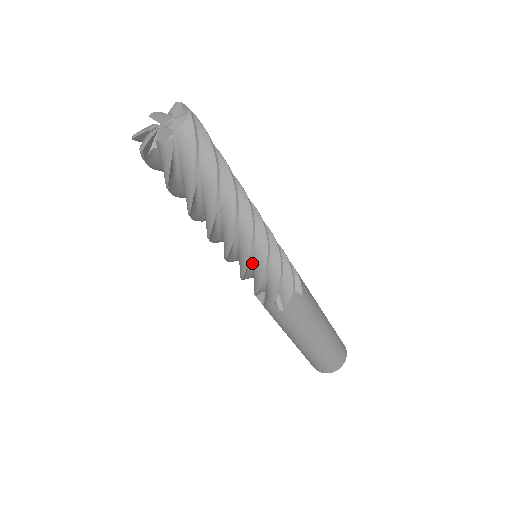
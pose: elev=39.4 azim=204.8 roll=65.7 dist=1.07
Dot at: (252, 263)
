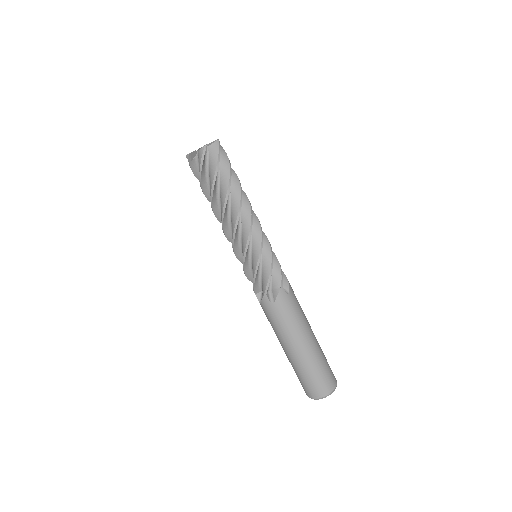
Dot at: (251, 255)
